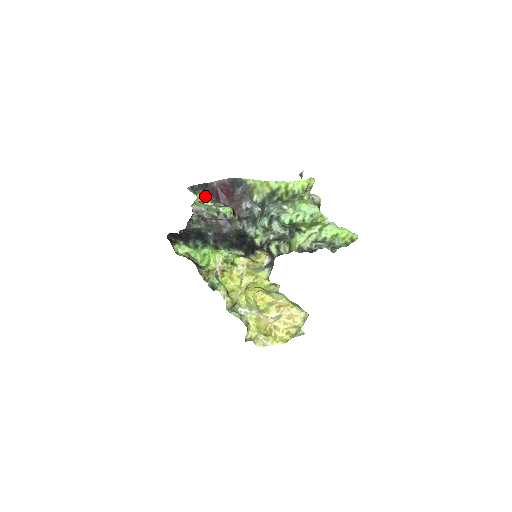
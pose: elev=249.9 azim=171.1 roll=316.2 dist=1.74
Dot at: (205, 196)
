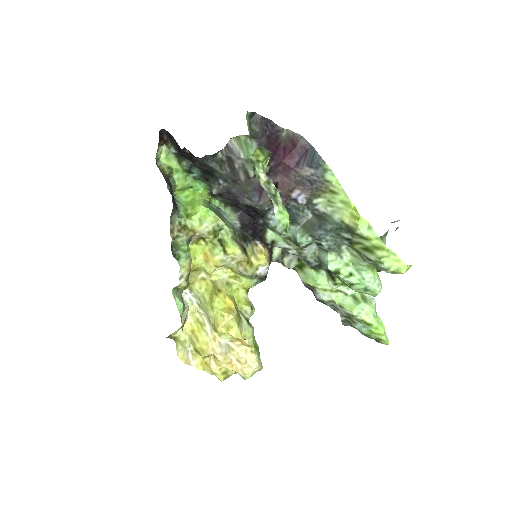
Dot at: (265, 159)
